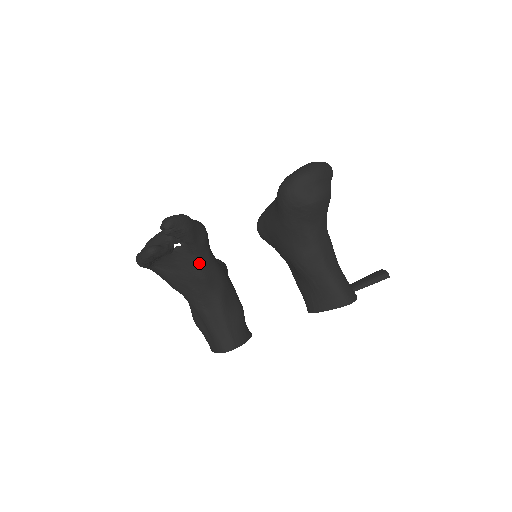
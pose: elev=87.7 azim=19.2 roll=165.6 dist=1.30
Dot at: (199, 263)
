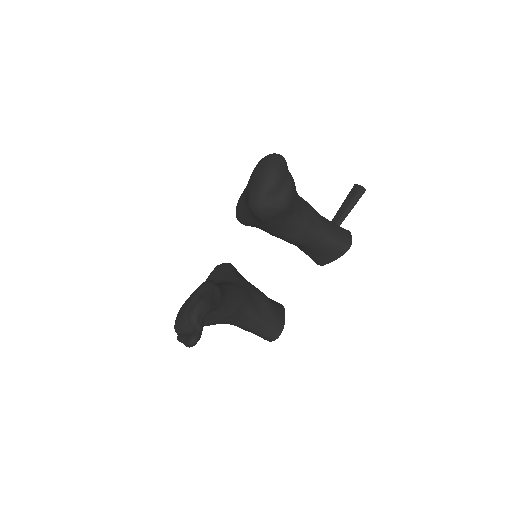
Dot at: (224, 309)
